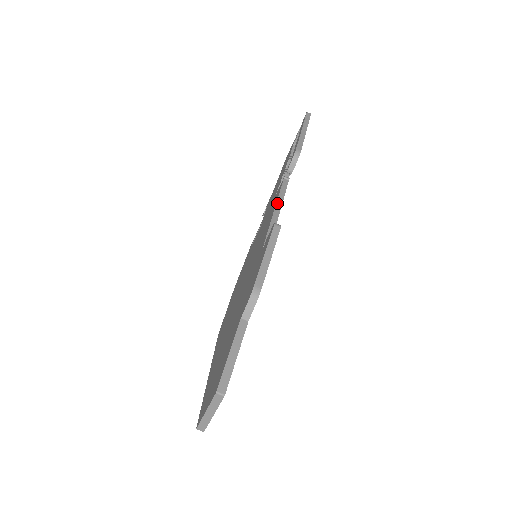
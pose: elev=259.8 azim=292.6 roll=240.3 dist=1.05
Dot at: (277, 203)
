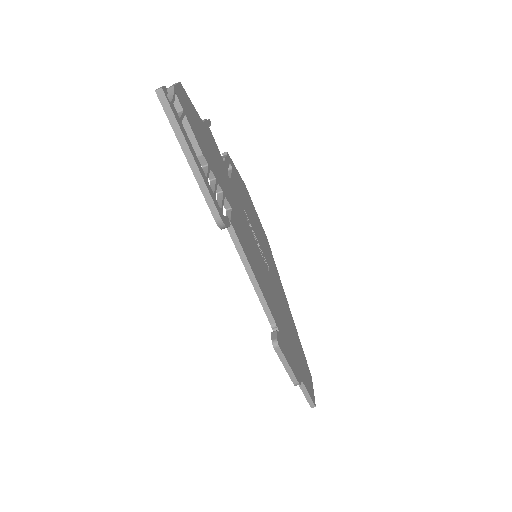
Dot at: (247, 272)
